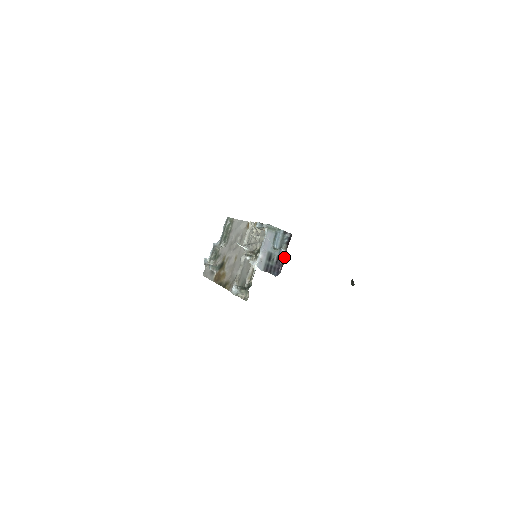
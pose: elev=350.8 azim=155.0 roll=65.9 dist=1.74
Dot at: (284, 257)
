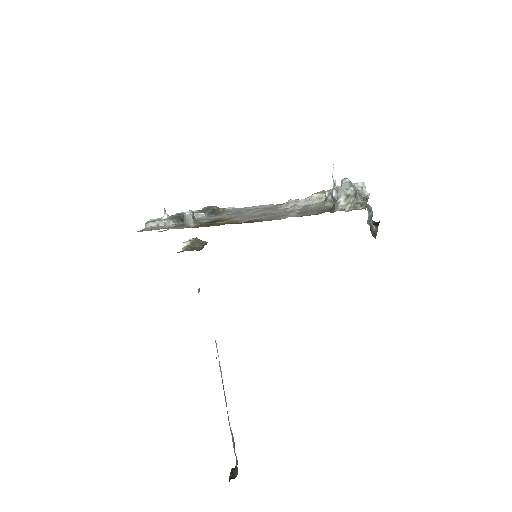
Dot at: (376, 230)
